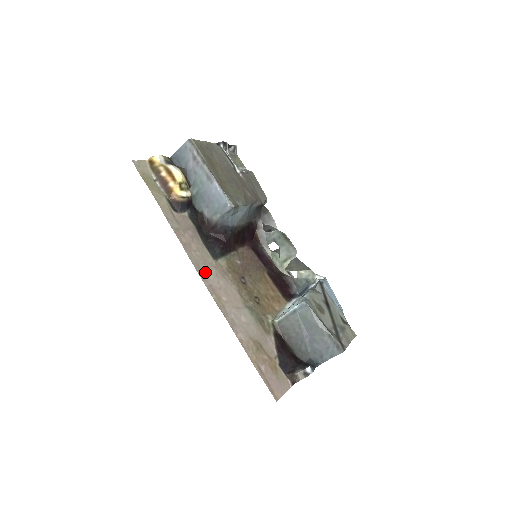
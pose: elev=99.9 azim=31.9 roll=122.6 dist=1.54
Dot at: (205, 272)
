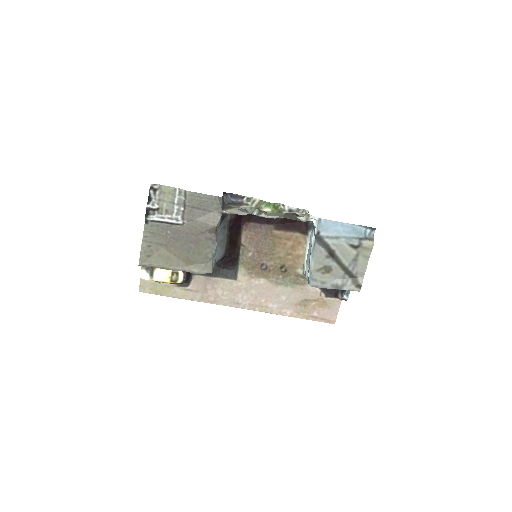
Dot at: (240, 300)
